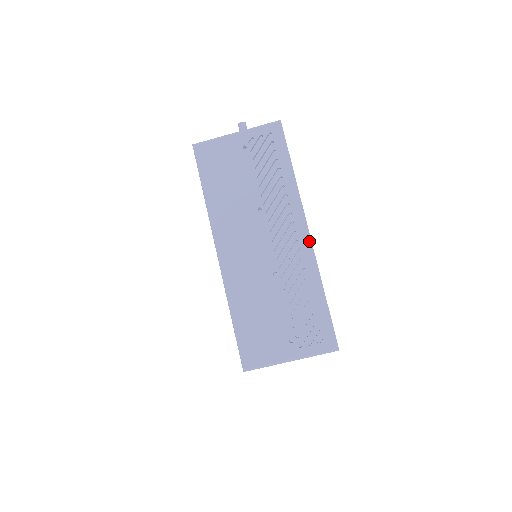
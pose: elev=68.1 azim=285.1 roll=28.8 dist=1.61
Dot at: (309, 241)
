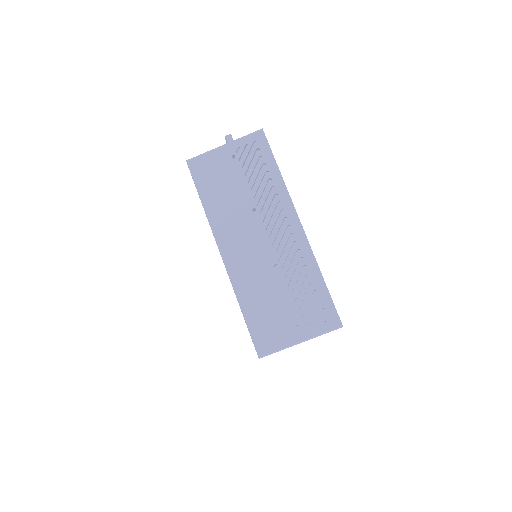
Dot at: (302, 232)
